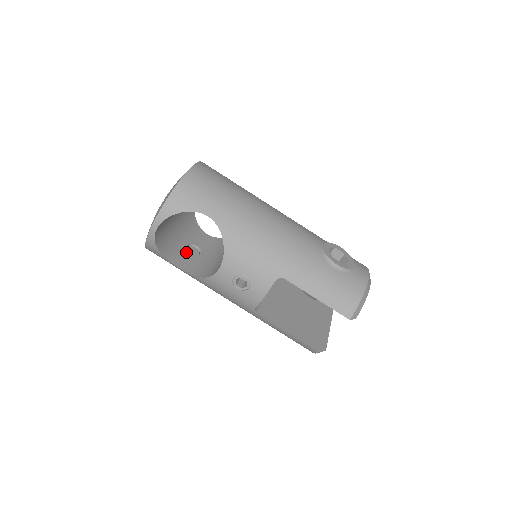
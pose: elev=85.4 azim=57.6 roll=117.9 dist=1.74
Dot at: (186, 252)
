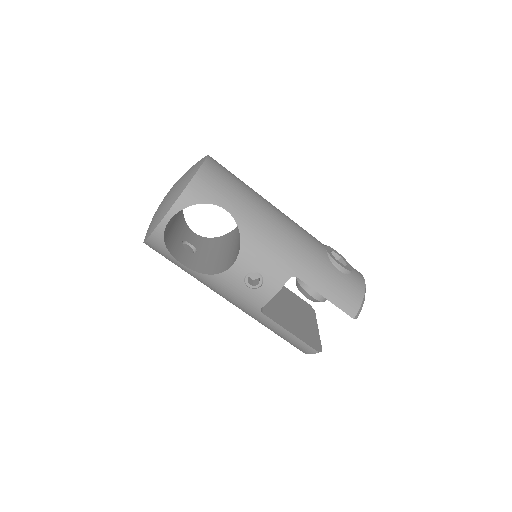
Dot at: (183, 249)
